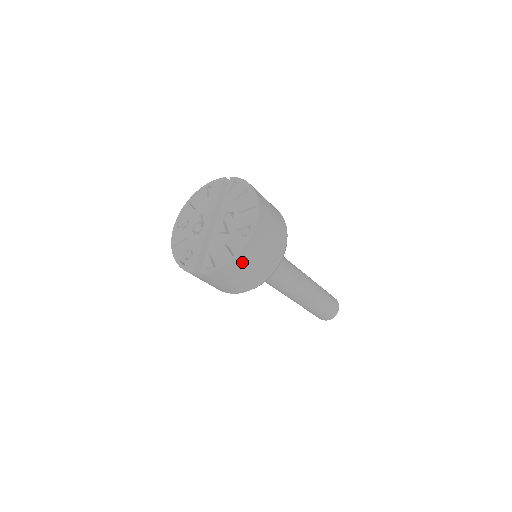
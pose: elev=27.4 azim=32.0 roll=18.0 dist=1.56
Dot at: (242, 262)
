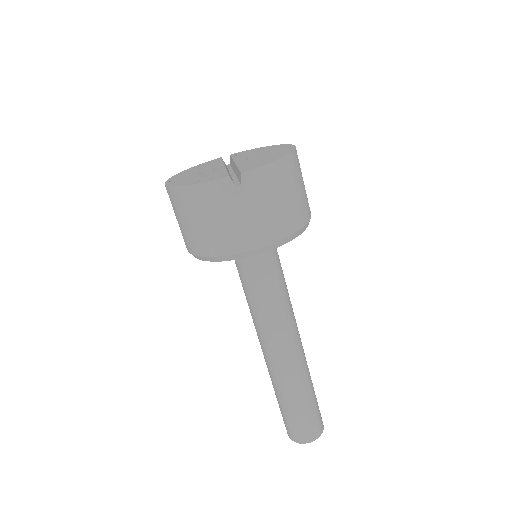
Dot at: (290, 170)
